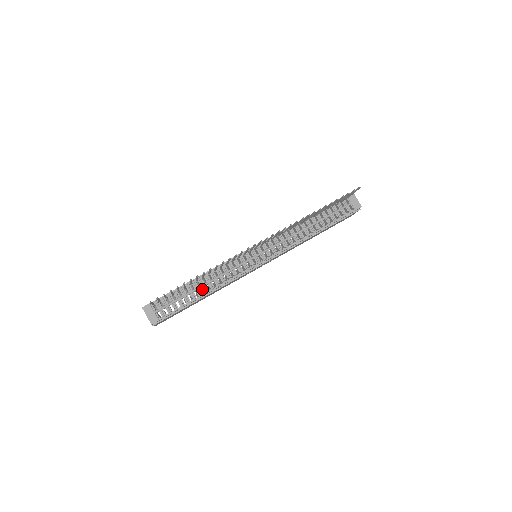
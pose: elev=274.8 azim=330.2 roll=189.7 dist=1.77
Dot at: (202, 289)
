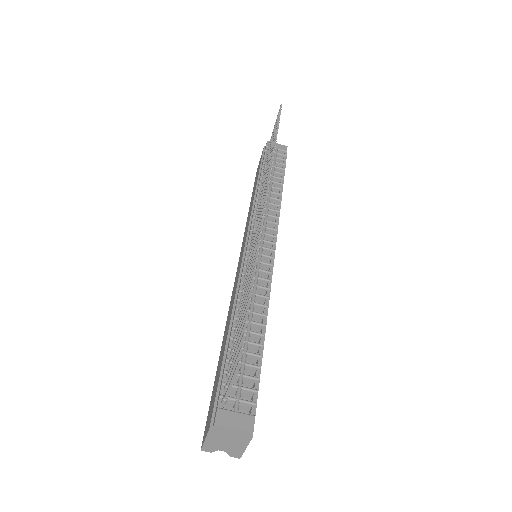
Dot at: occluded
